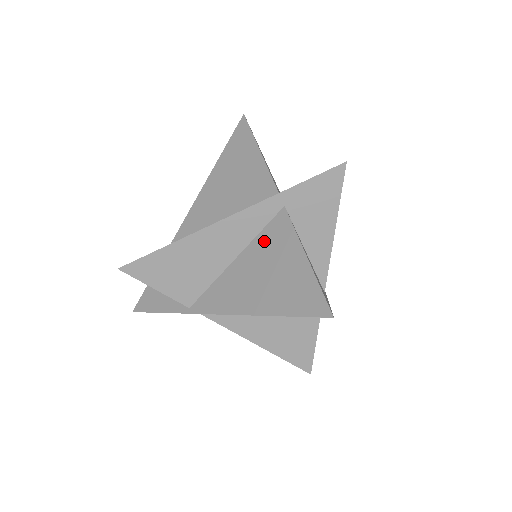
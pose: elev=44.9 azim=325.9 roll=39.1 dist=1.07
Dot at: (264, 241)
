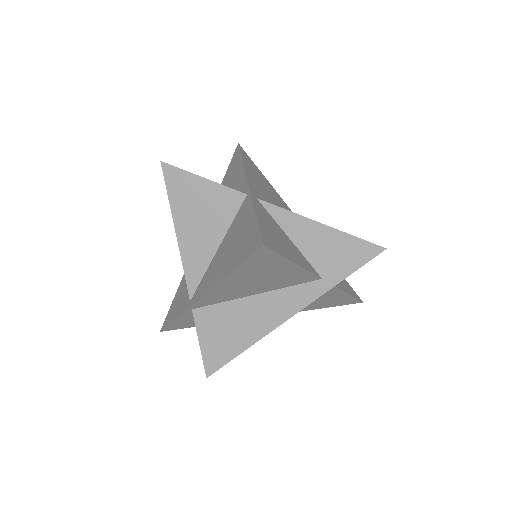
Dot at: occluded
